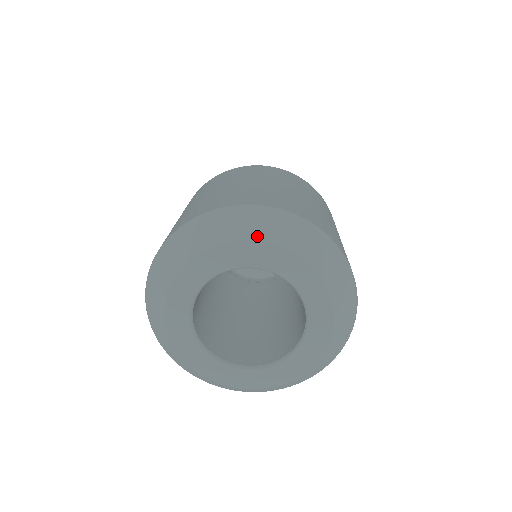
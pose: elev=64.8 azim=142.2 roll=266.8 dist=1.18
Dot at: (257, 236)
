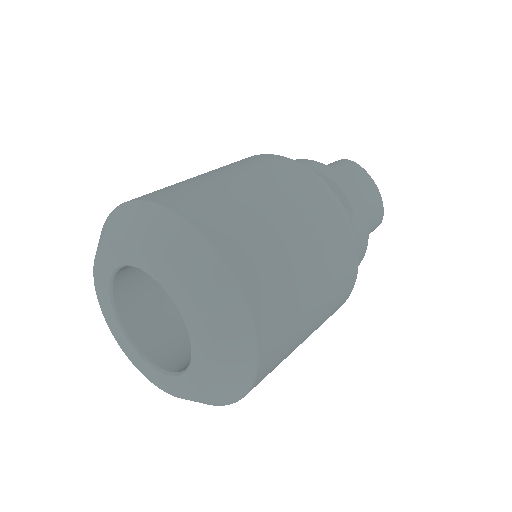
Dot at: (102, 241)
